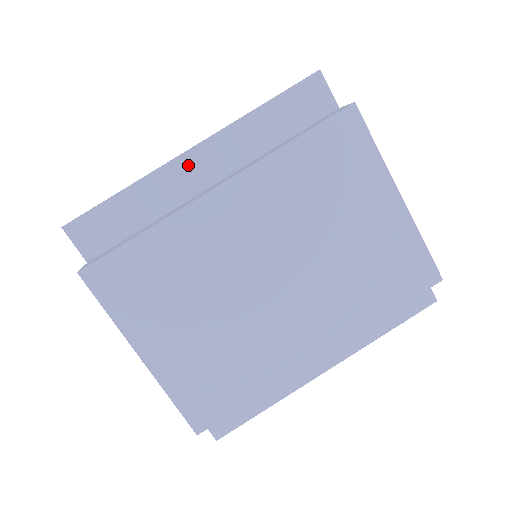
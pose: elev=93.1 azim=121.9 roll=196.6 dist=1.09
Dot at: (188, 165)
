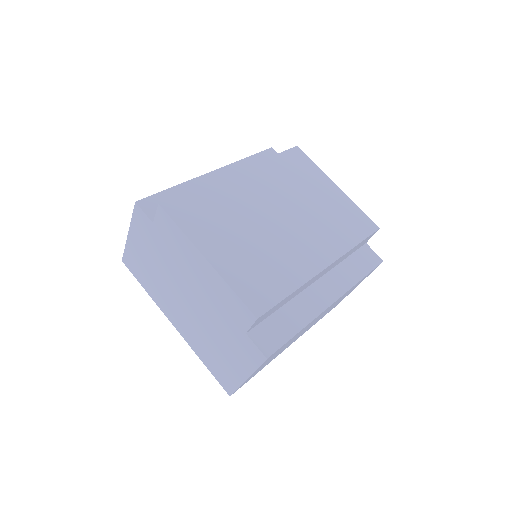
Dot at: (211, 179)
